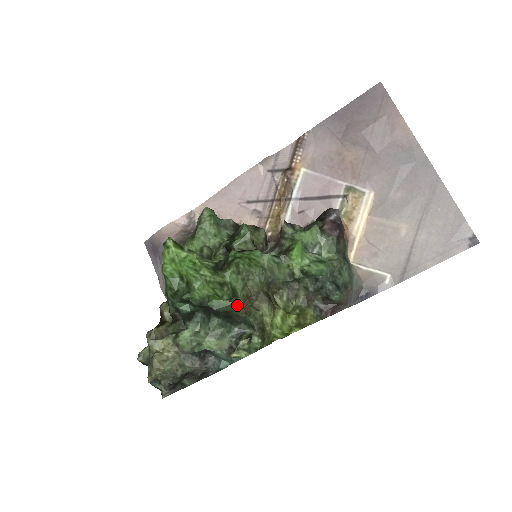
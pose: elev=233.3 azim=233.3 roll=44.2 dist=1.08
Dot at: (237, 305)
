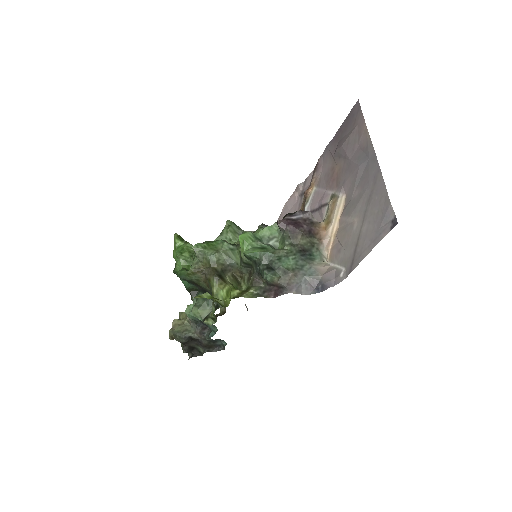
Dot at: (191, 275)
